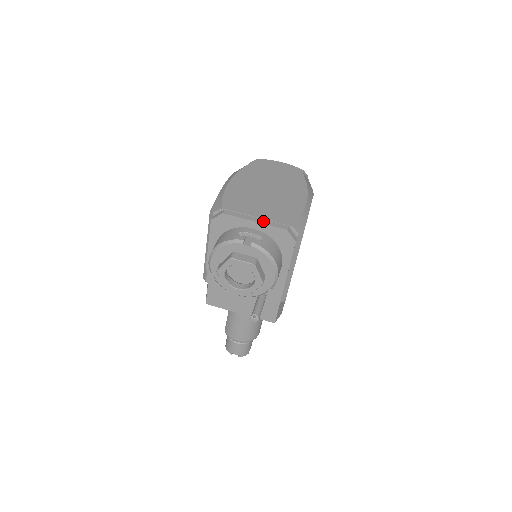
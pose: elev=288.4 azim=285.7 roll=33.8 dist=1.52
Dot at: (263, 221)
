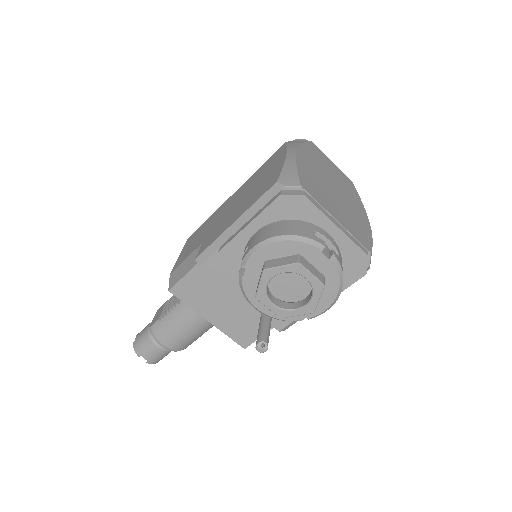
Dot at: (344, 230)
